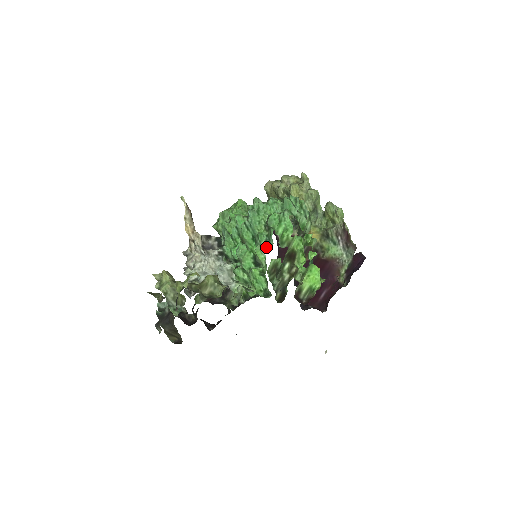
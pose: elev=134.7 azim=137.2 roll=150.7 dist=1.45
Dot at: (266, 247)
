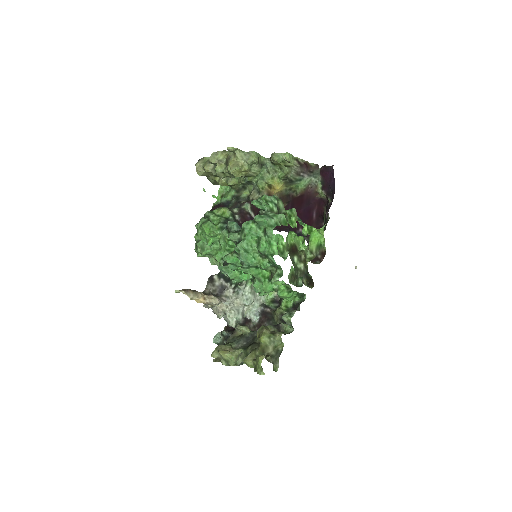
Dot at: (277, 273)
